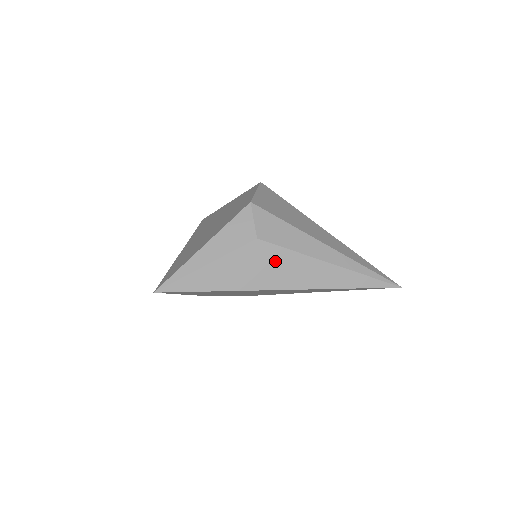
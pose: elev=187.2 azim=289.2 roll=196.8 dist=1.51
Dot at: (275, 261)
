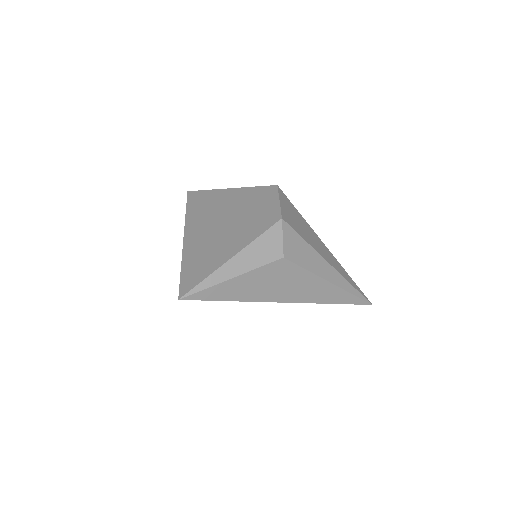
Dot at: (291, 278)
